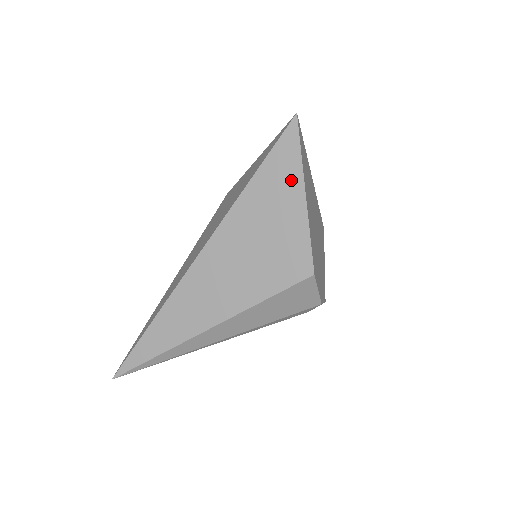
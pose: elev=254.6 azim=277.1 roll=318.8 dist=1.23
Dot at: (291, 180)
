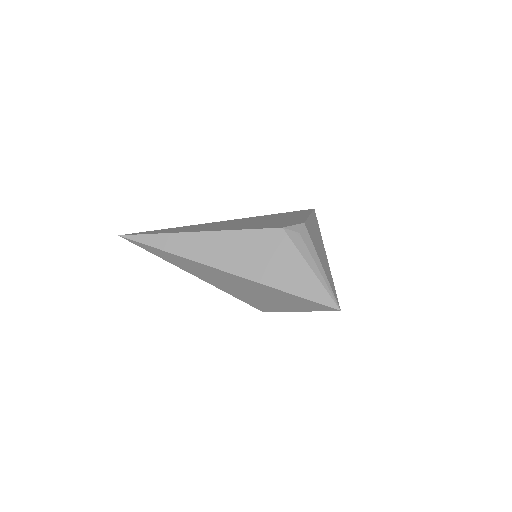
Dot at: (302, 307)
